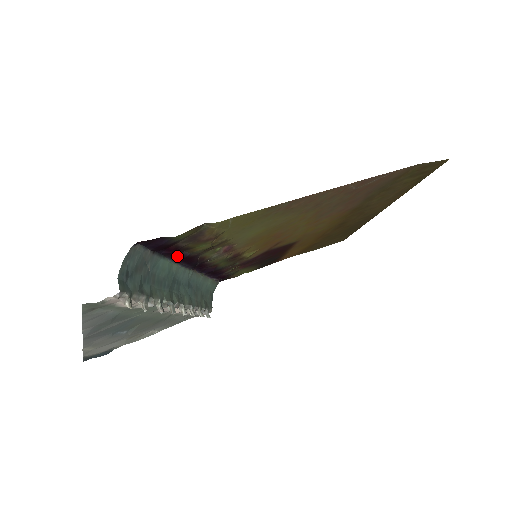
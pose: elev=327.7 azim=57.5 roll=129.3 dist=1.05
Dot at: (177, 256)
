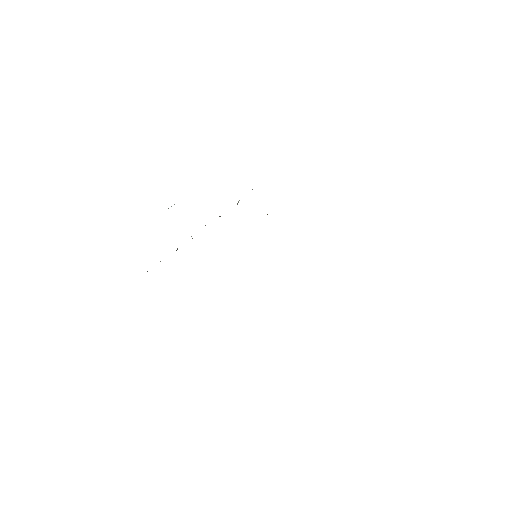
Dot at: occluded
